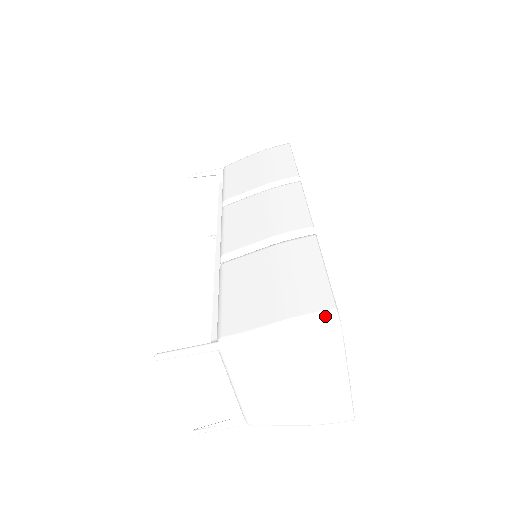
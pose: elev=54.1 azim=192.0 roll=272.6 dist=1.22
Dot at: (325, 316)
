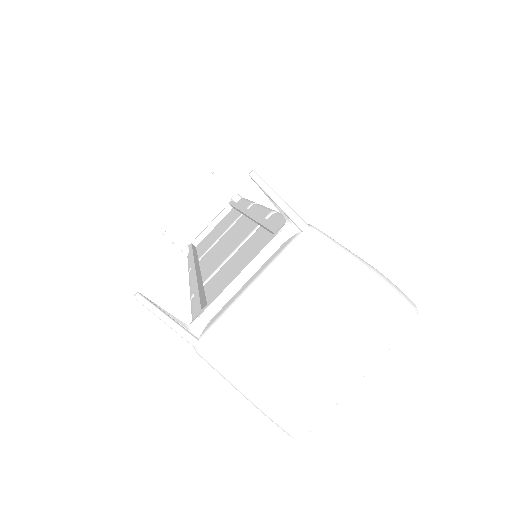
Dot at: (408, 298)
